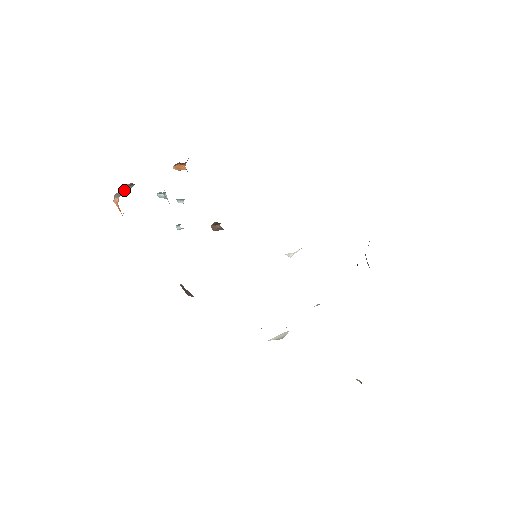
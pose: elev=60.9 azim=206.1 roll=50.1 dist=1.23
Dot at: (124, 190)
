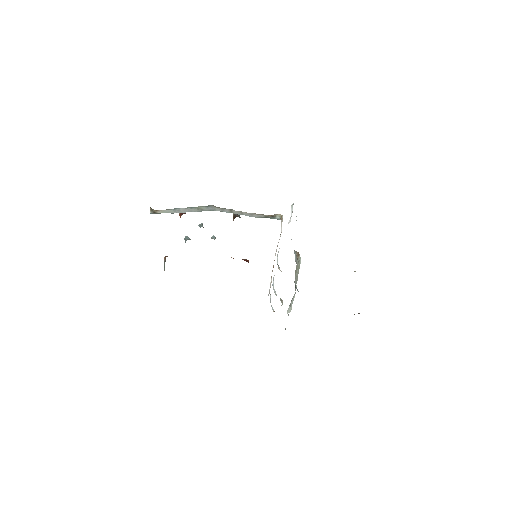
Dot at: (164, 266)
